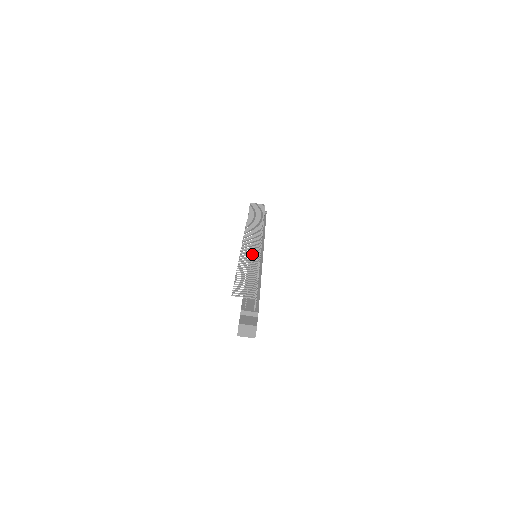
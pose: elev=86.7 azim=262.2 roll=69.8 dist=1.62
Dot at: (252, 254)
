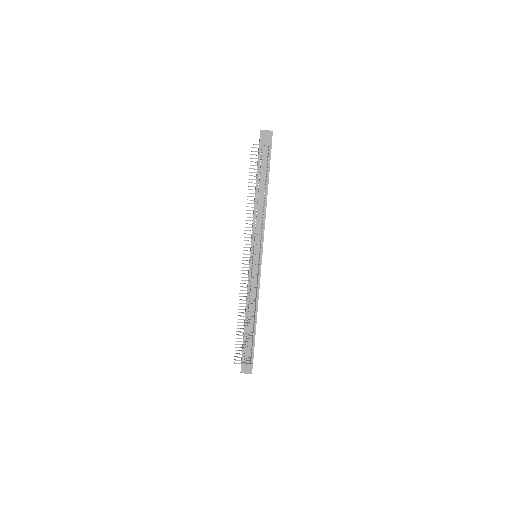
Dot at: (250, 294)
